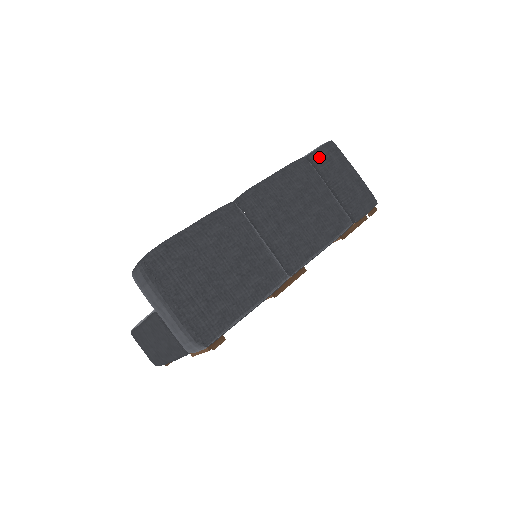
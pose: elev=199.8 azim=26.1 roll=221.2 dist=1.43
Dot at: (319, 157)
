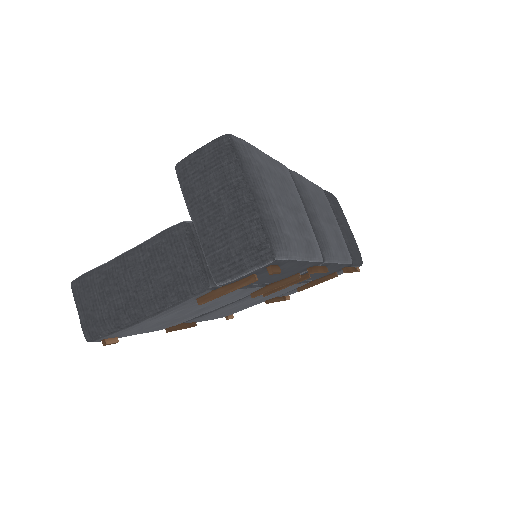
Dot at: (331, 196)
